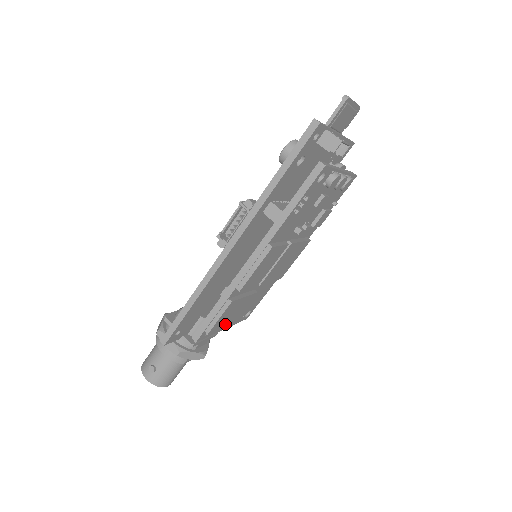
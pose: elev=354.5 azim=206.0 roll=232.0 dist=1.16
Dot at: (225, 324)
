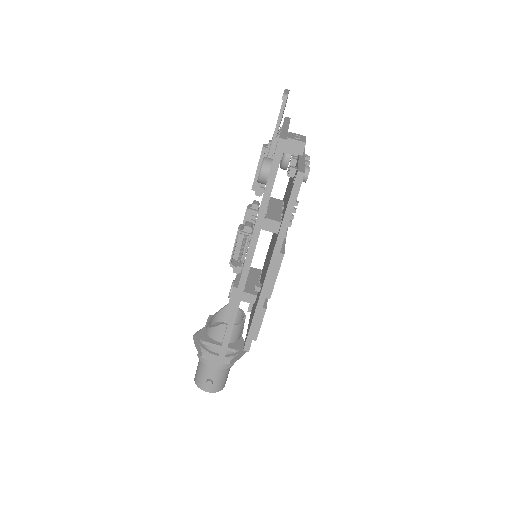
Dot at: occluded
